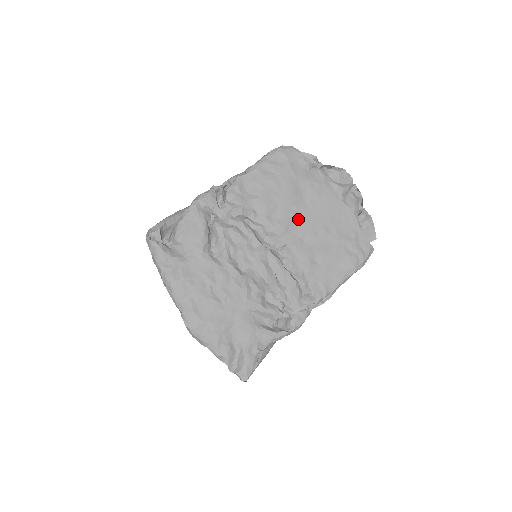
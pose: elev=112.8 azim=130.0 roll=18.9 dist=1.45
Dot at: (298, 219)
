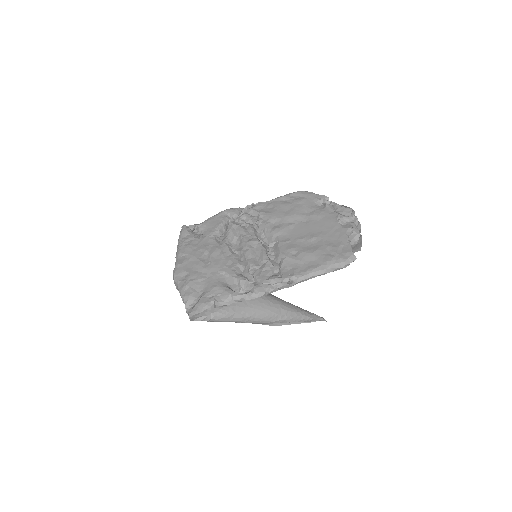
Dot at: (294, 229)
